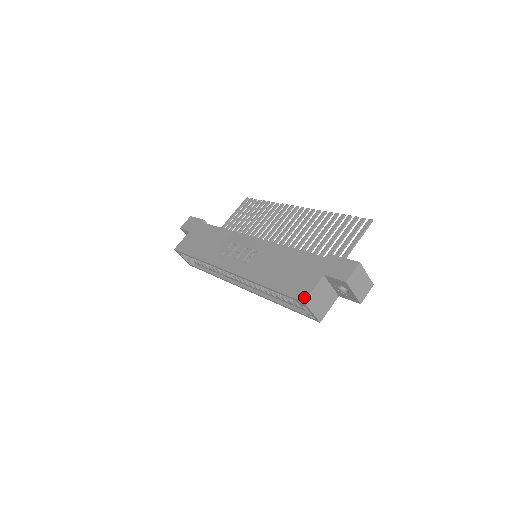
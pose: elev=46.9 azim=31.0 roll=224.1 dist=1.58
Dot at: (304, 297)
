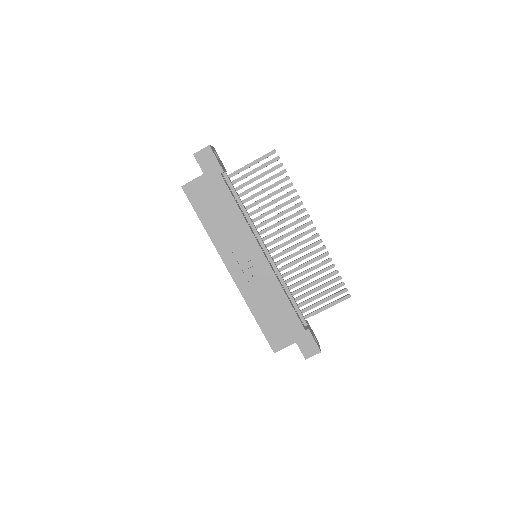
Dot at: (276, 350)
